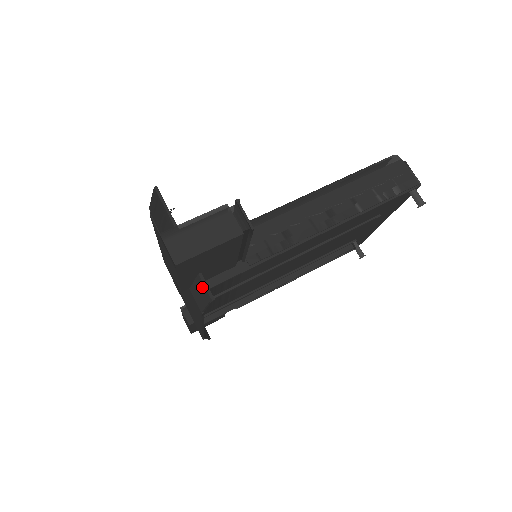
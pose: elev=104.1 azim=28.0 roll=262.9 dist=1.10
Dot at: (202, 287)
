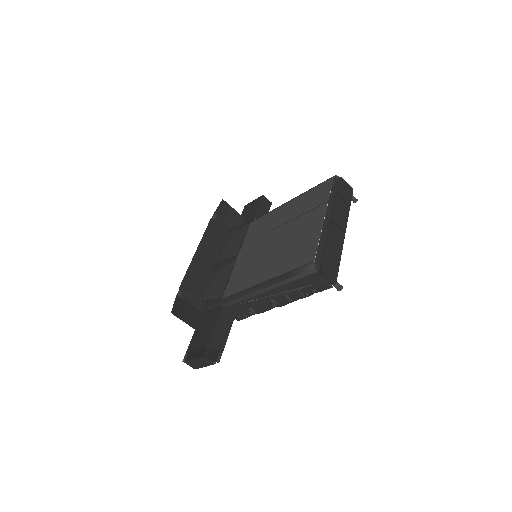
Dot at: occluded
